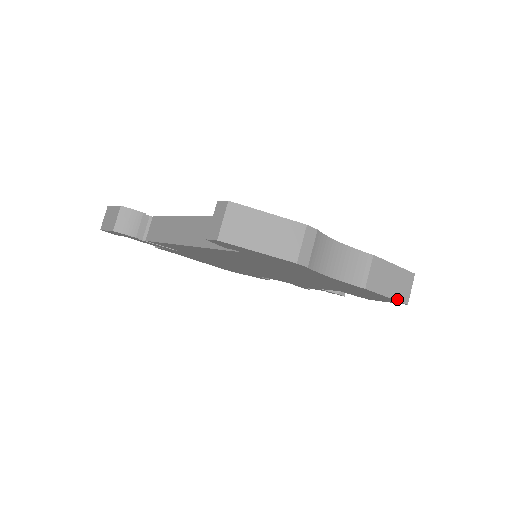
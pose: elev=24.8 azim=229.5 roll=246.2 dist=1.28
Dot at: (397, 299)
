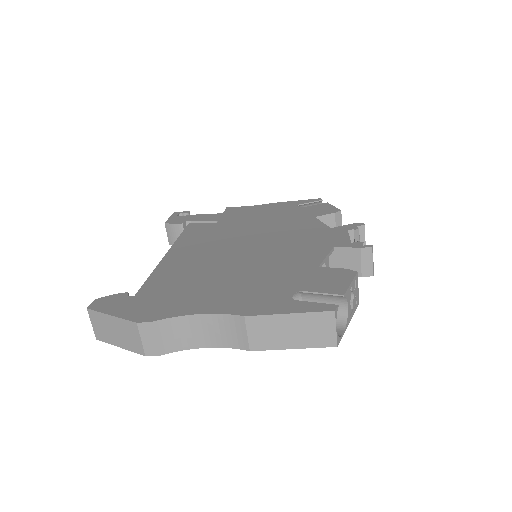
Dot at: (313, 346)
